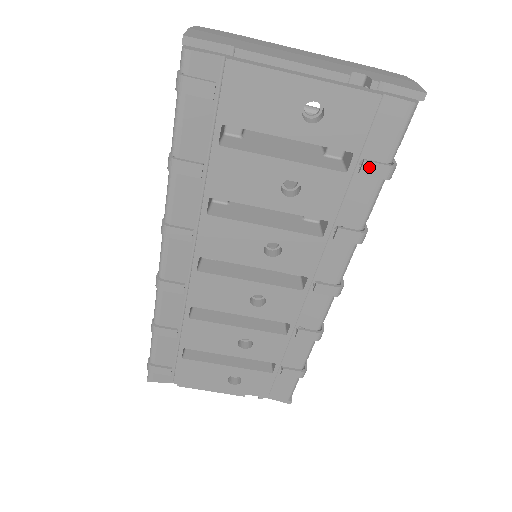
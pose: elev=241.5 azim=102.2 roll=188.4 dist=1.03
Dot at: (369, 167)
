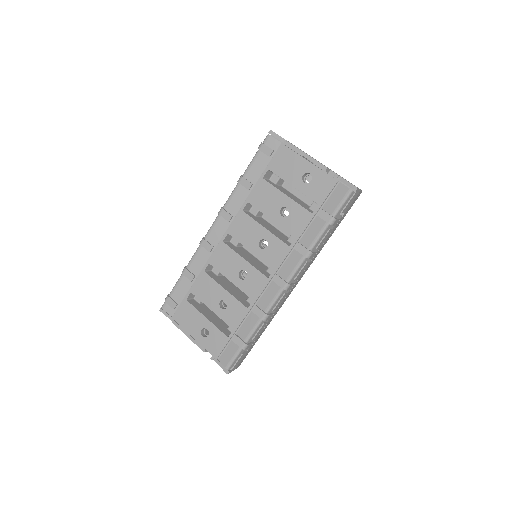
Dot at: (322, 213)
